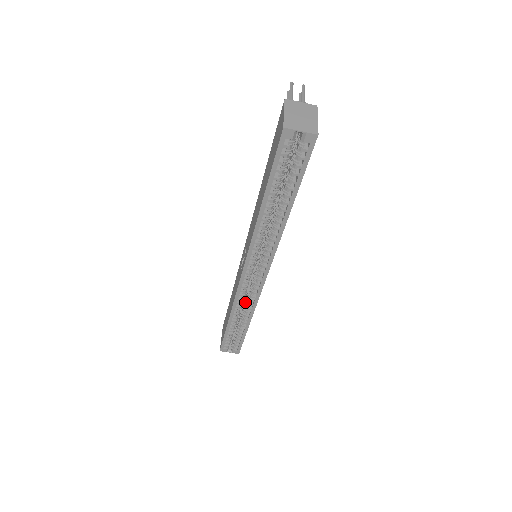
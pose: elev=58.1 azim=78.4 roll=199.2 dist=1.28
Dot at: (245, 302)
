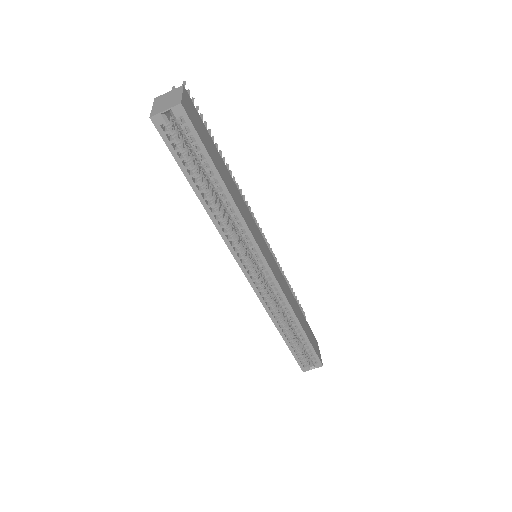
Dot at: (279, 306)
